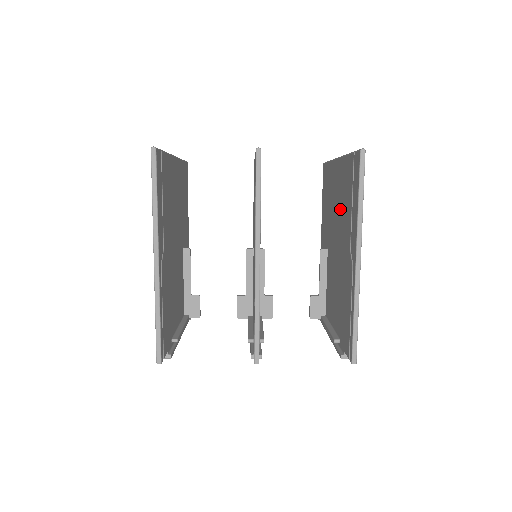
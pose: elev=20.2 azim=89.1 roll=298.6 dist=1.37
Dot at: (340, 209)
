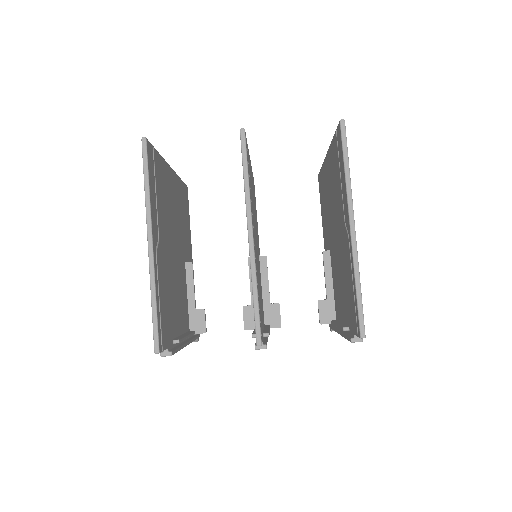
Dot at: (333, 197)
